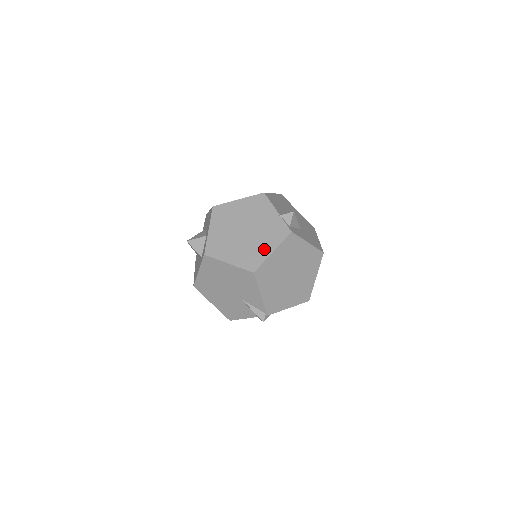
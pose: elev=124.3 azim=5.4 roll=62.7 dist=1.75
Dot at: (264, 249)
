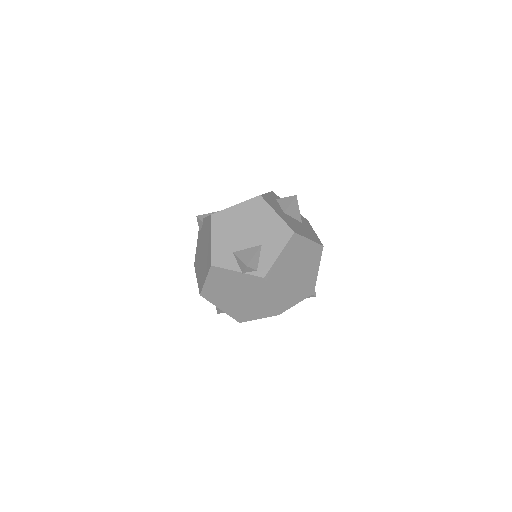
Dot at: (265, 299)
